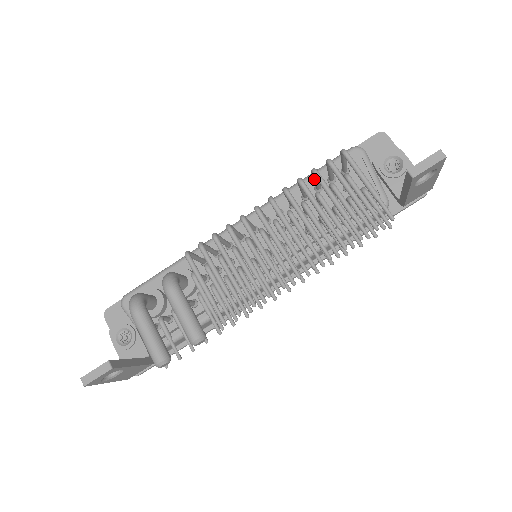
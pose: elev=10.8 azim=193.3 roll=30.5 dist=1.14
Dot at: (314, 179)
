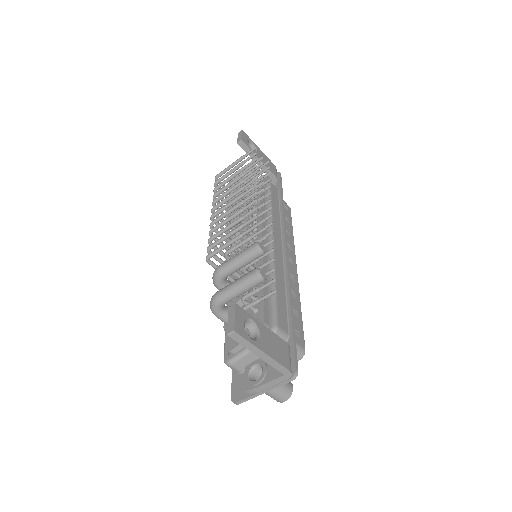
Dot at: occluded
